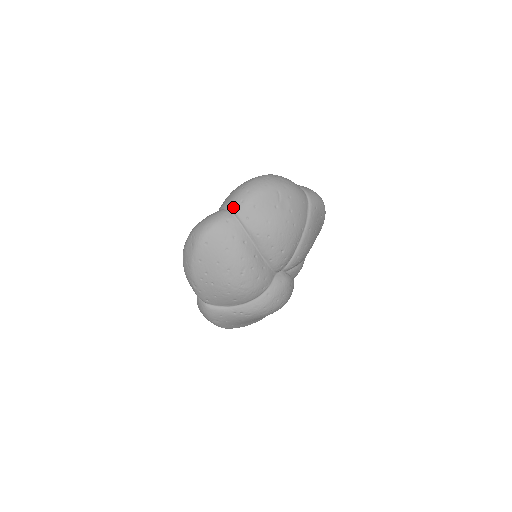
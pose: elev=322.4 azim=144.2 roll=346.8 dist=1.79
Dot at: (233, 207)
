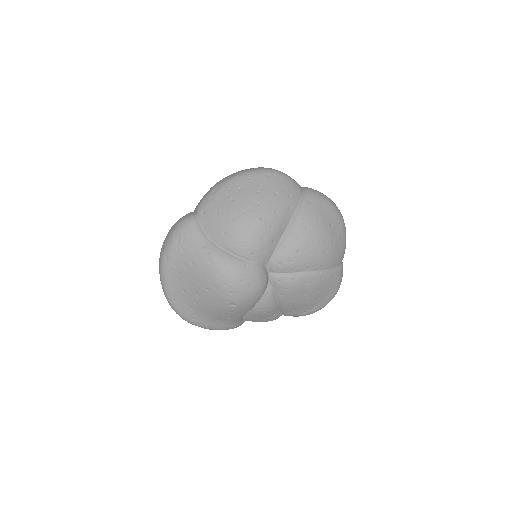
Dot at: (308, 189)
